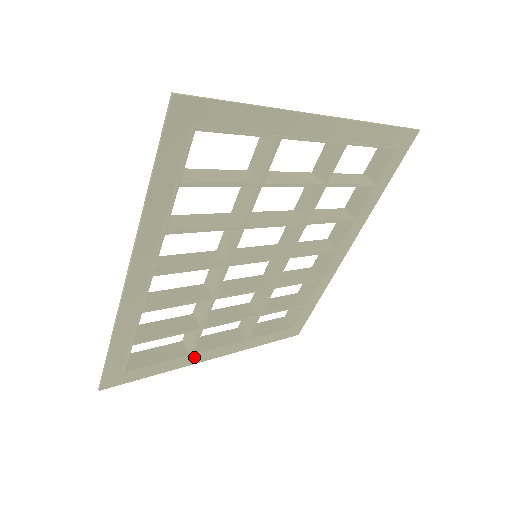
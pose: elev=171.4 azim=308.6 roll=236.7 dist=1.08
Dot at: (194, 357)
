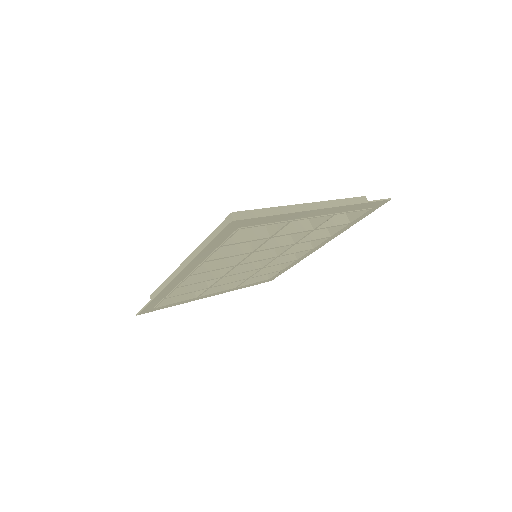
Dot at: (199, 297)
